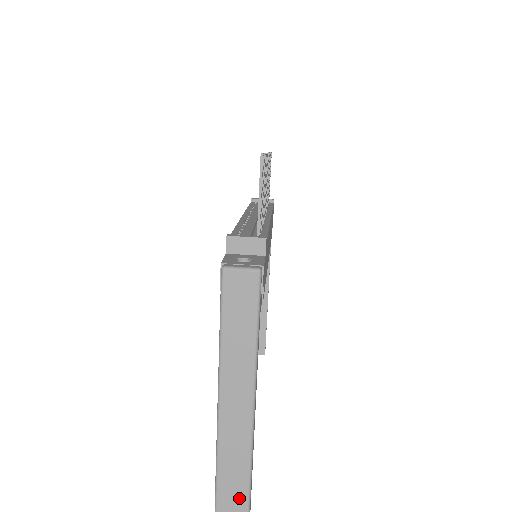
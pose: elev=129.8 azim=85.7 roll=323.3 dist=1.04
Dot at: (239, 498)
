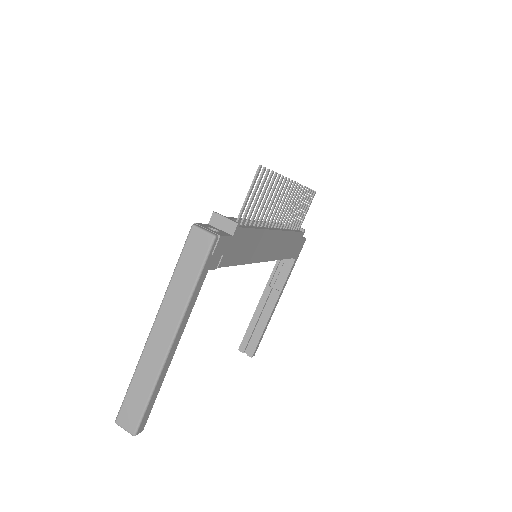
Dot at: (141, 400)
